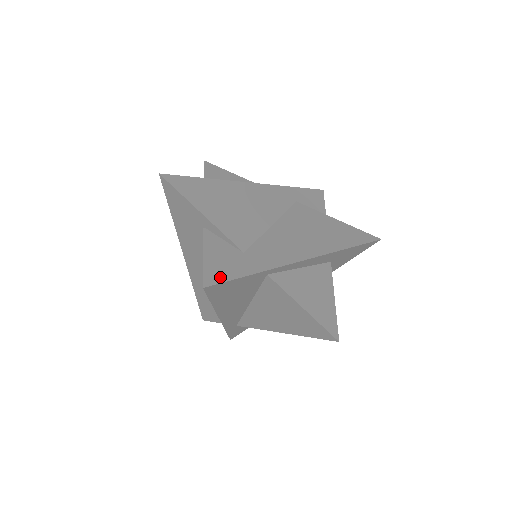
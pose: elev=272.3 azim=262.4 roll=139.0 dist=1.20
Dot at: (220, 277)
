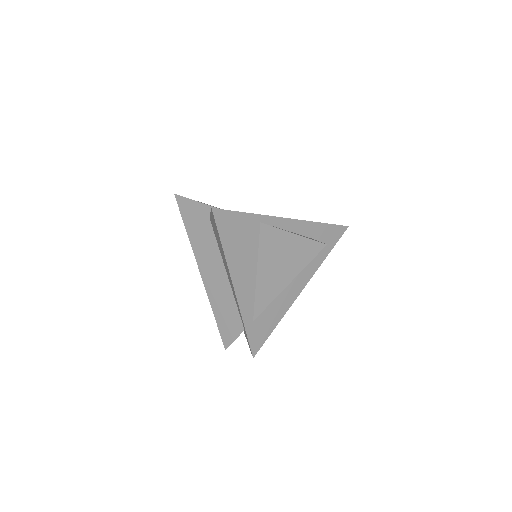
Dot at: (224, 210)
